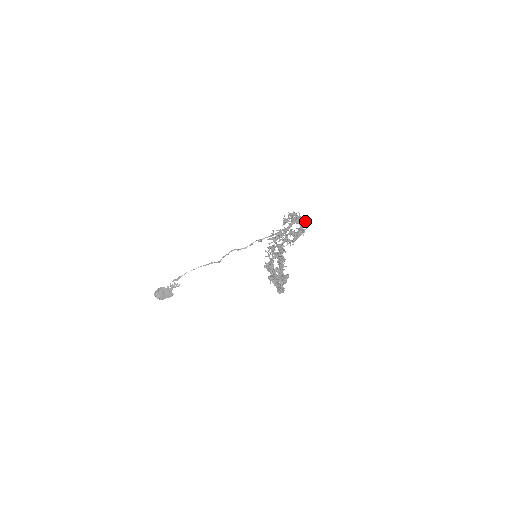
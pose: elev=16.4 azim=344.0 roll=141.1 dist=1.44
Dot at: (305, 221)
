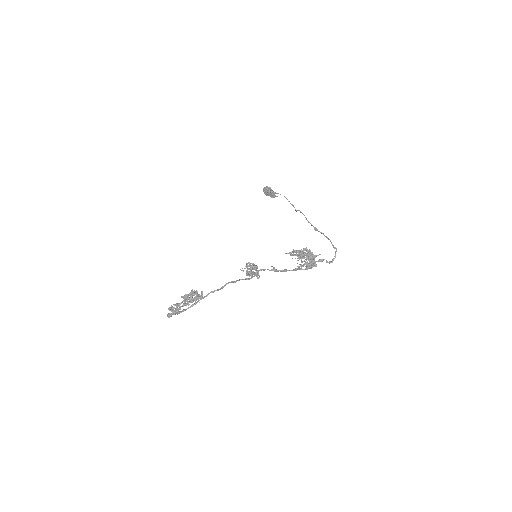
Dot at: (312, 264)
